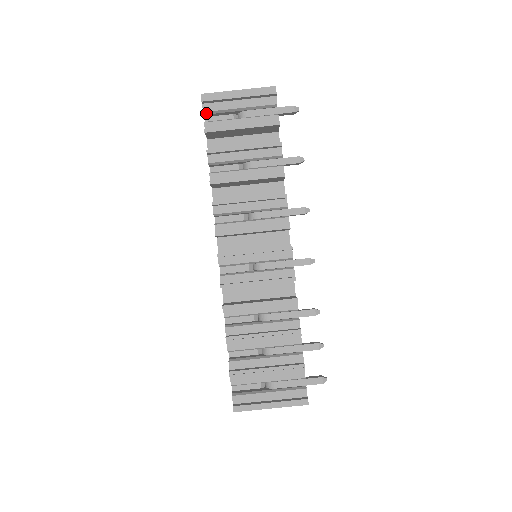
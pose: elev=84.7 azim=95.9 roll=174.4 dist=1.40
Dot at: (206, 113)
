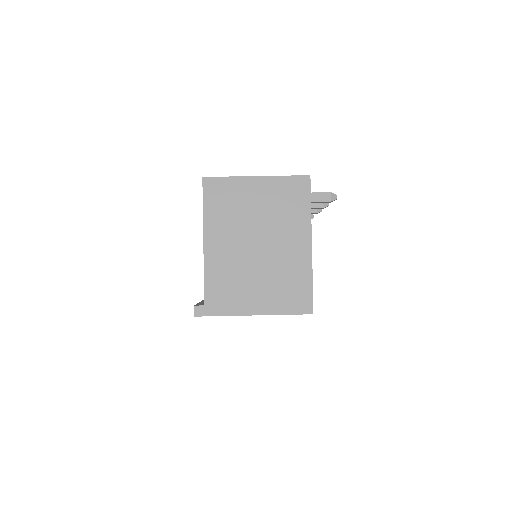
Dot at: occluded
